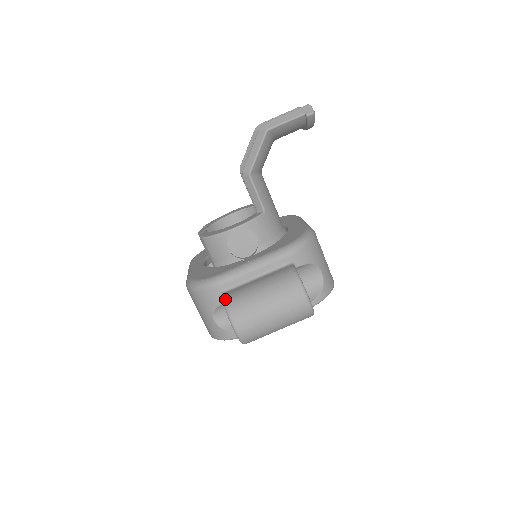
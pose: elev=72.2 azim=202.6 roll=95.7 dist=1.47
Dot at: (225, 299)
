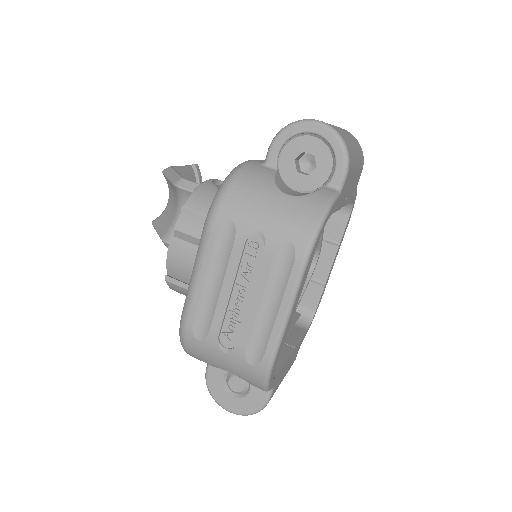
Dot at: (273, 139)
